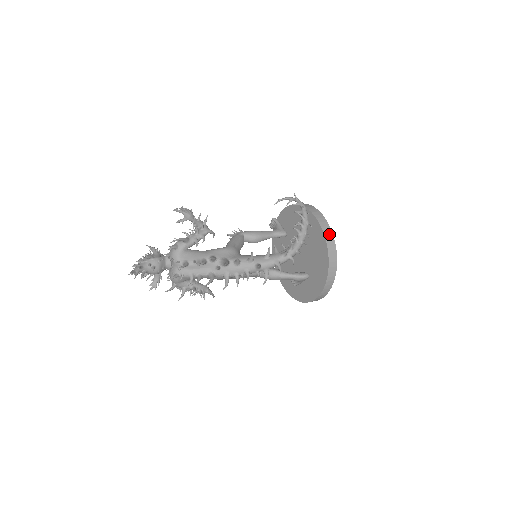
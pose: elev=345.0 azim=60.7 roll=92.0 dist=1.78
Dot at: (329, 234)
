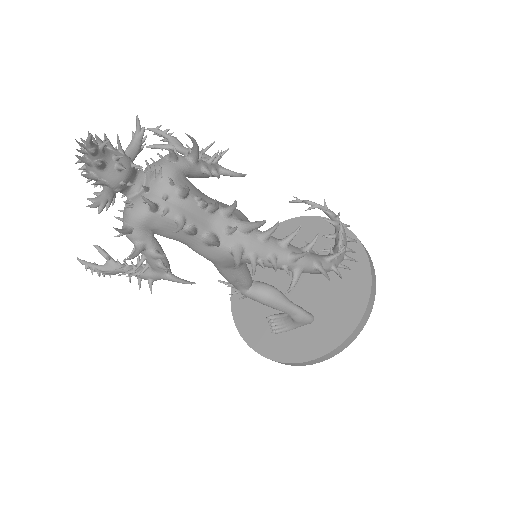
Dot at: (372, 264)
